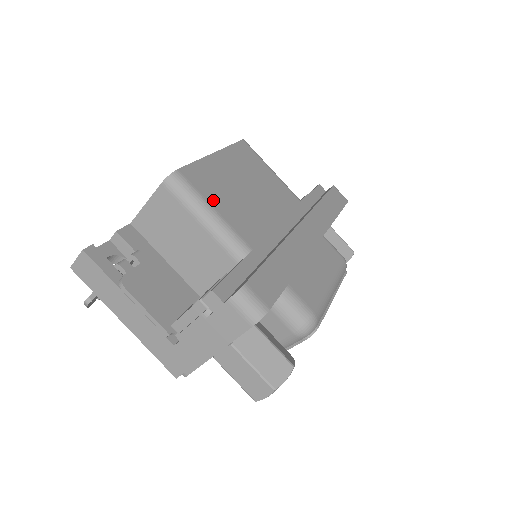
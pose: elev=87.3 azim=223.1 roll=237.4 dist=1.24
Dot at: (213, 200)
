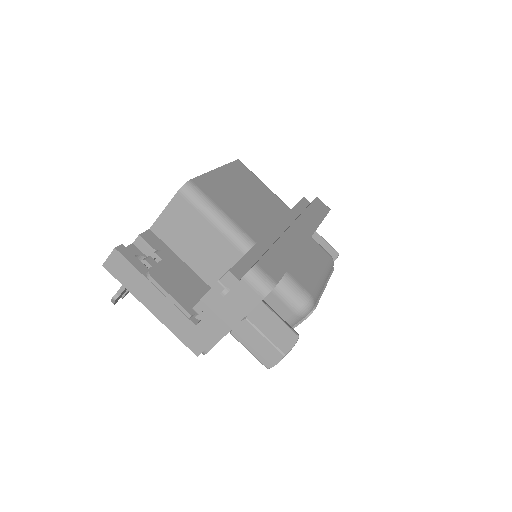
Dot at: (221, 204)
